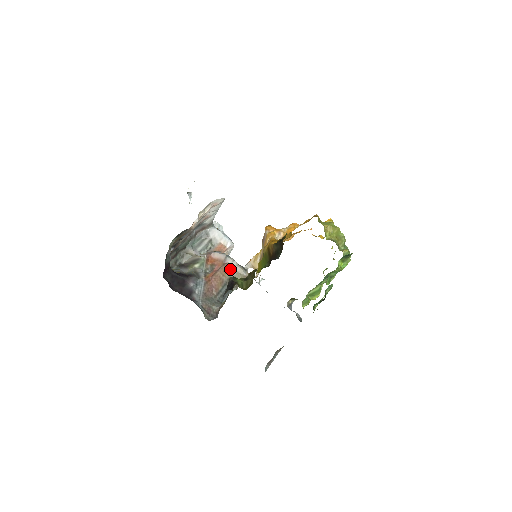
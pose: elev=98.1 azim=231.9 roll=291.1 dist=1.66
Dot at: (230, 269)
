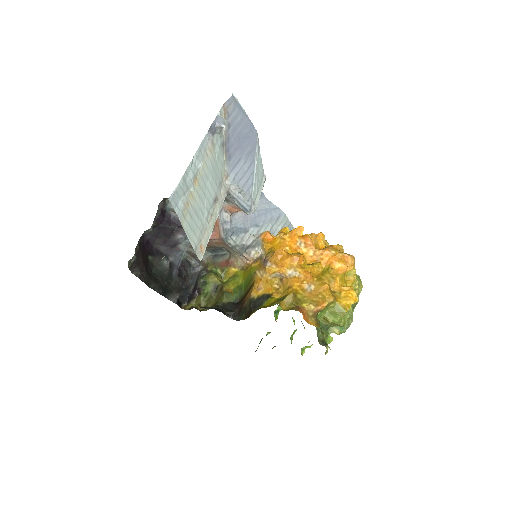
Dot at: (225, 245)
